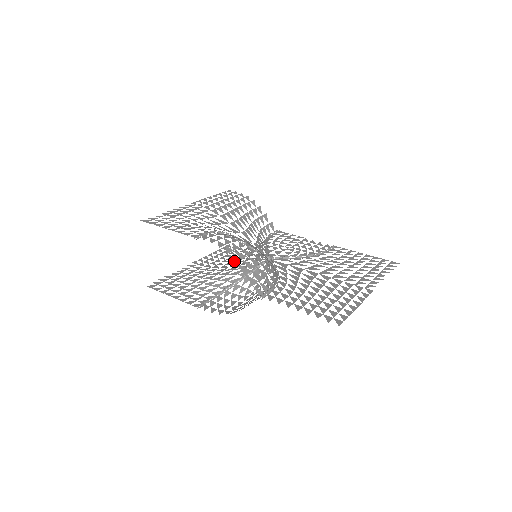
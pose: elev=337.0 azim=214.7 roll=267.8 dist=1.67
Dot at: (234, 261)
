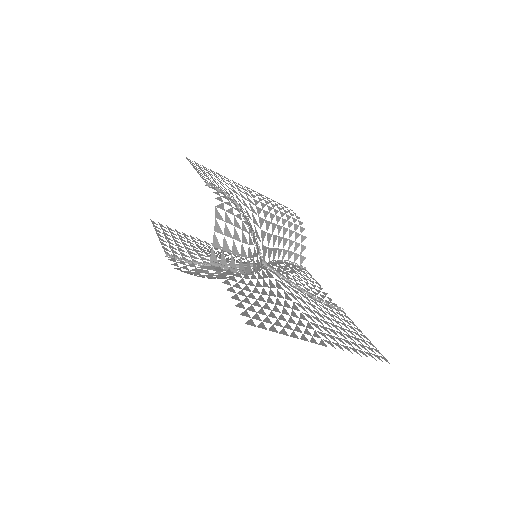
Dot at: (215, 216)
